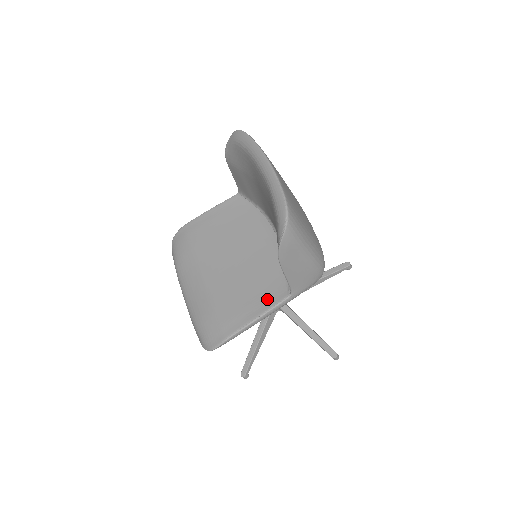
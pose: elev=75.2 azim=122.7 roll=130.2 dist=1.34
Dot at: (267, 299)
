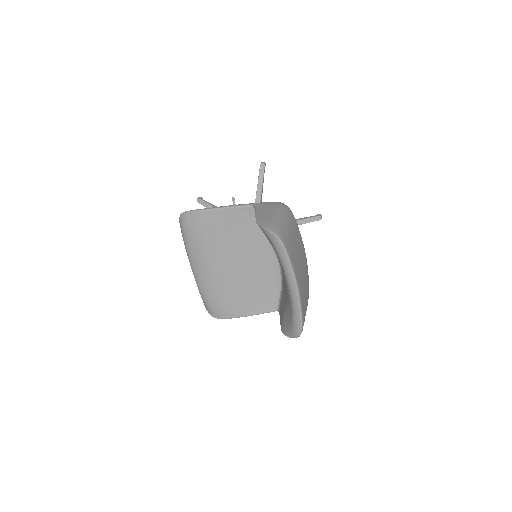
Dot at: (261, 306)
